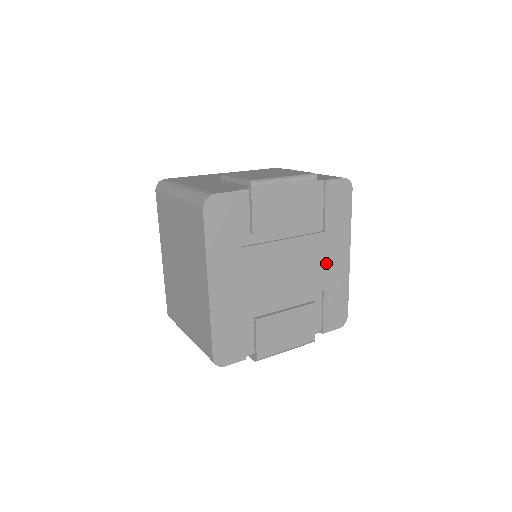
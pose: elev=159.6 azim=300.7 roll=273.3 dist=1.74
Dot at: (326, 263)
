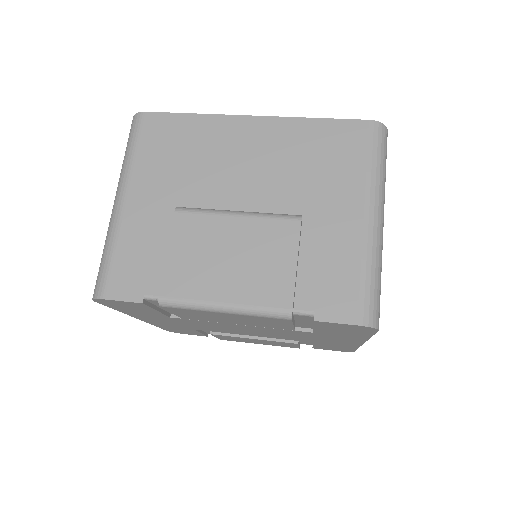
Dot at: (317, 338)
